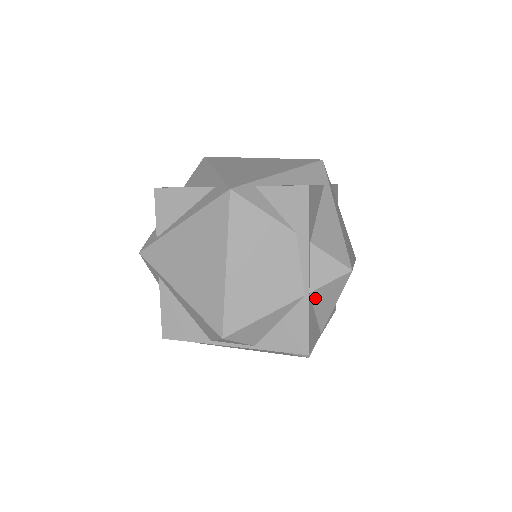
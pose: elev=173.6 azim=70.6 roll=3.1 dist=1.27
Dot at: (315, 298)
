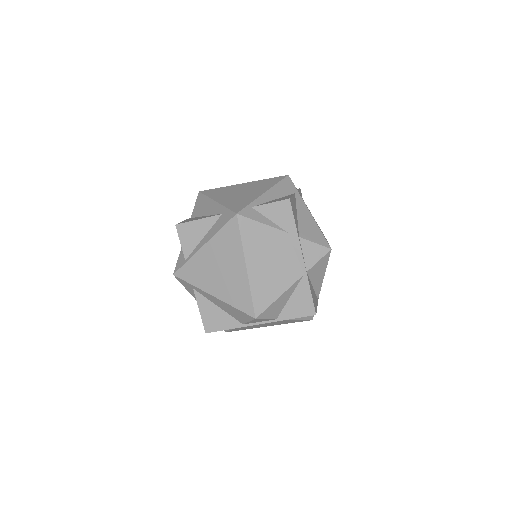
Dot at: (311, 275)
